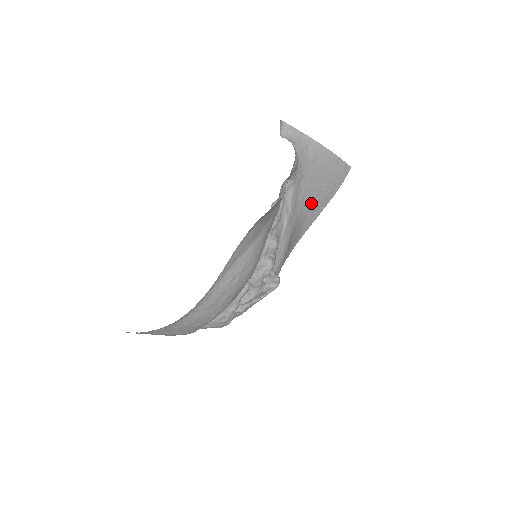
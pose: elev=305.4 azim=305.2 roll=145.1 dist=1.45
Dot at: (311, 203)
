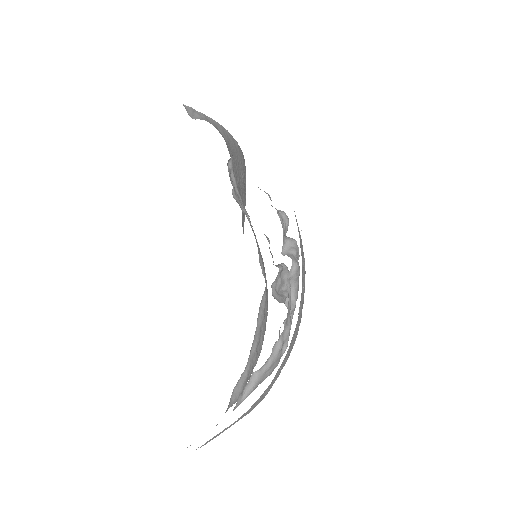
Dot at: occluded
